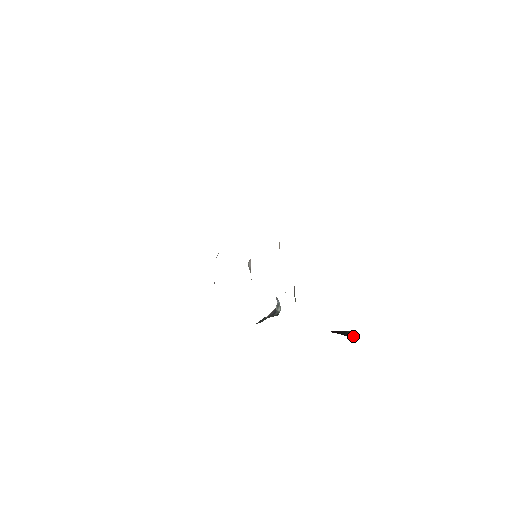
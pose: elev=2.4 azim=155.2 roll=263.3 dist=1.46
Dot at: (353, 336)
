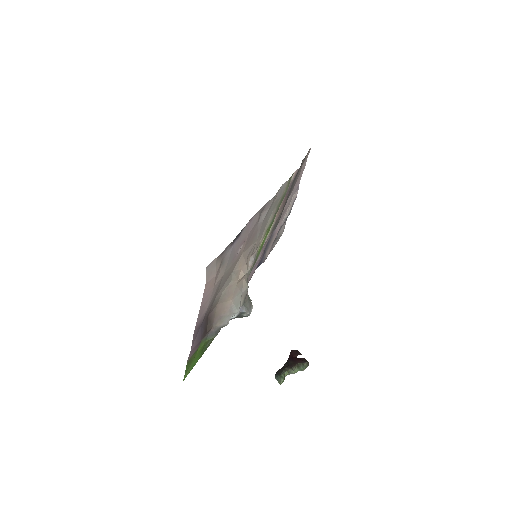
Dot at: (277, 379)
